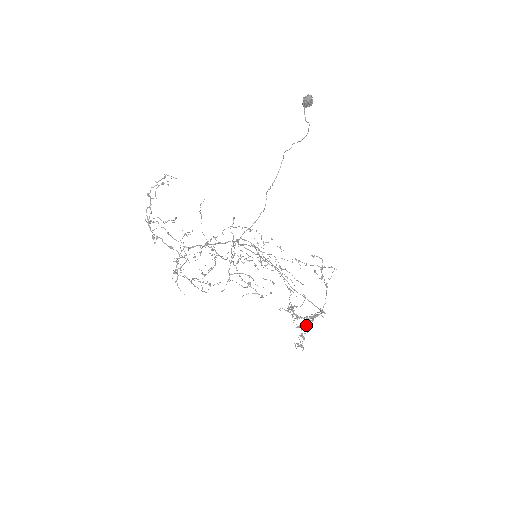
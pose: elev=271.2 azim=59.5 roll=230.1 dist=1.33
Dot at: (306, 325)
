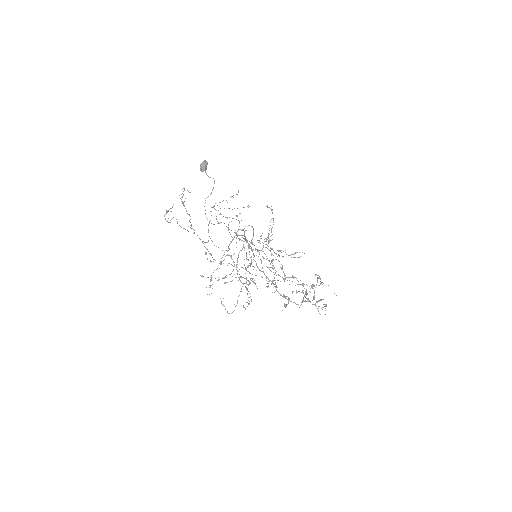
Dot at: (310, 301)
